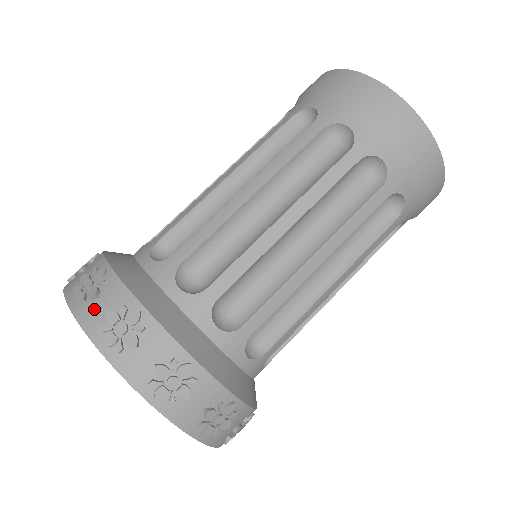
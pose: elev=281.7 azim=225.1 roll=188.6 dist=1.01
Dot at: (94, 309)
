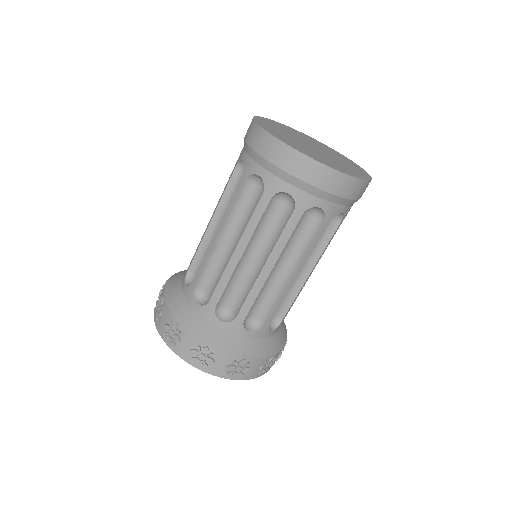
Dot at: (182, 348)
